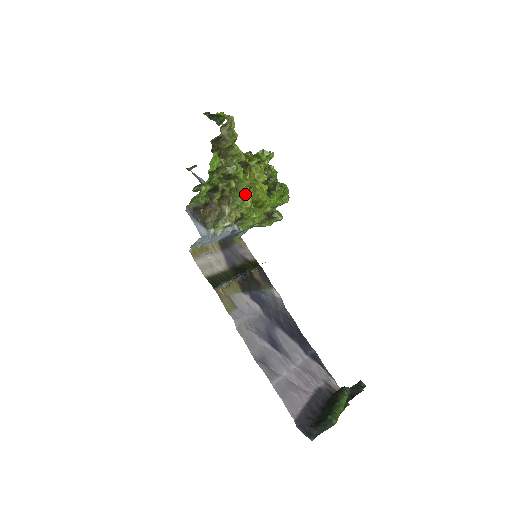
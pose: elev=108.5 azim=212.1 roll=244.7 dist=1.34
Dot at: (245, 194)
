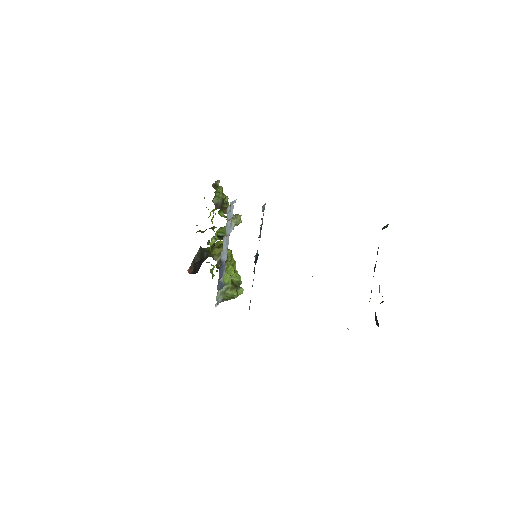
Dot at: occluded
